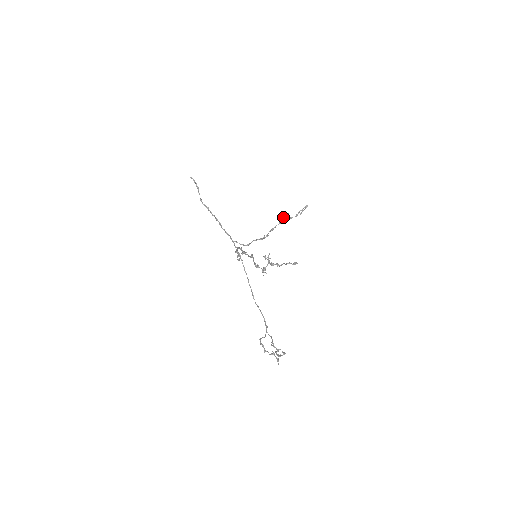
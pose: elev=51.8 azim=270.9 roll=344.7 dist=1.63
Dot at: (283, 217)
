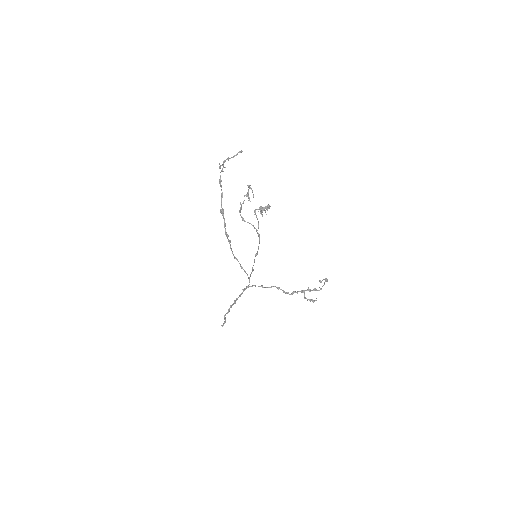
Dot at: (310, 299)
